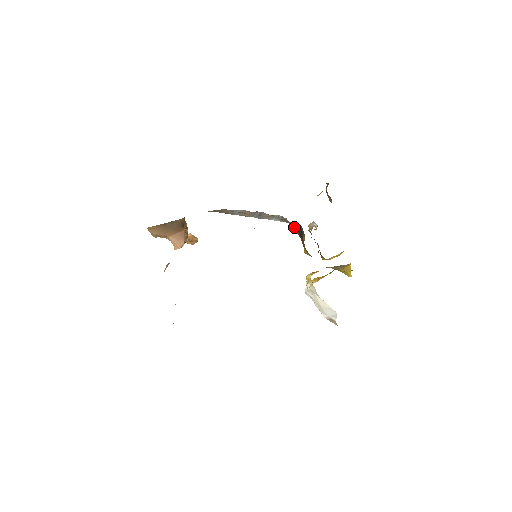
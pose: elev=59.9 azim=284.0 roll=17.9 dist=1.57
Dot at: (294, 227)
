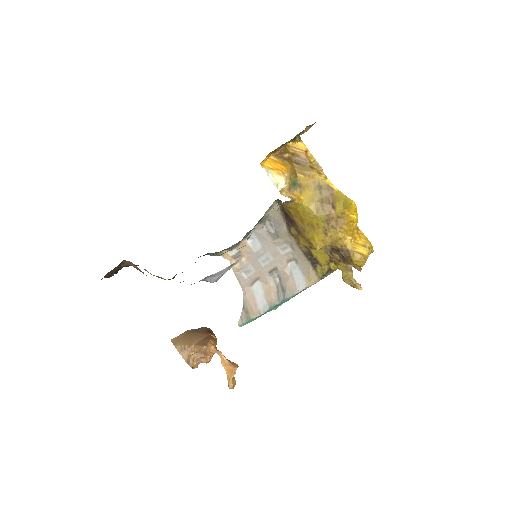
Dot at: (287, 229)
